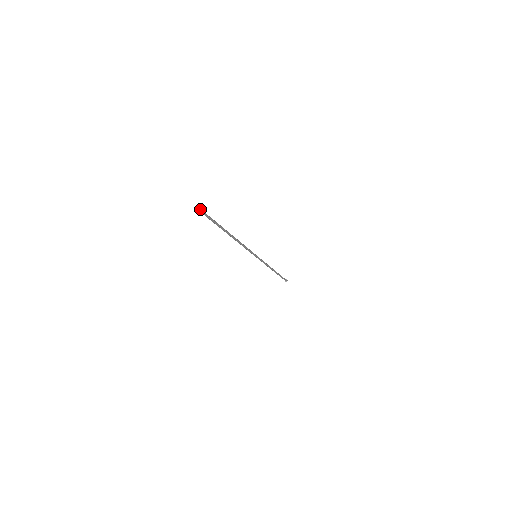
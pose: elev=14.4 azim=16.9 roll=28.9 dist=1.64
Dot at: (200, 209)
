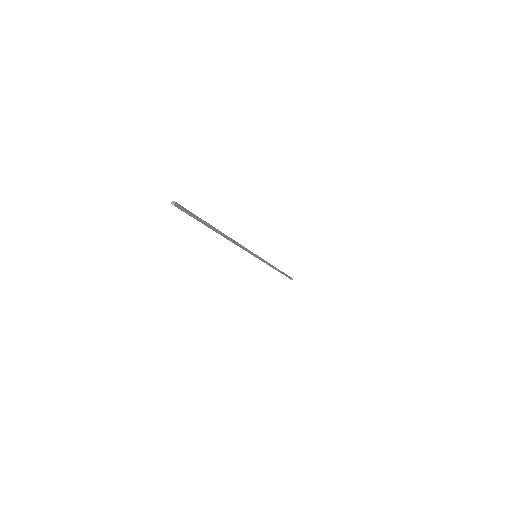
Dot at: occluded
